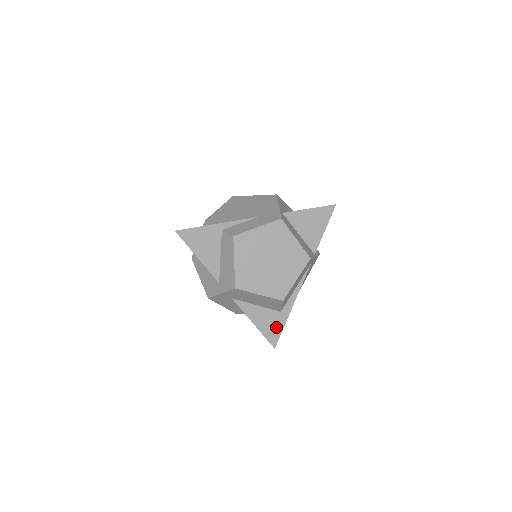
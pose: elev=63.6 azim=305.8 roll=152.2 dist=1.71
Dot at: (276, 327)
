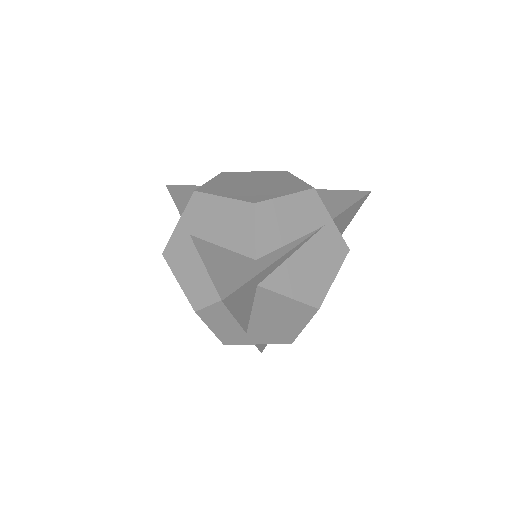
Dot at: (239, 275)
